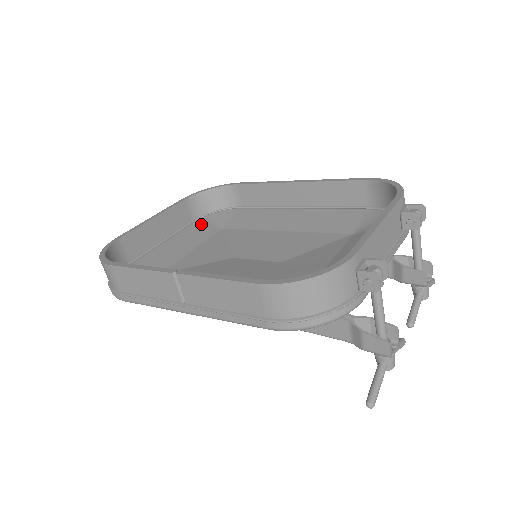
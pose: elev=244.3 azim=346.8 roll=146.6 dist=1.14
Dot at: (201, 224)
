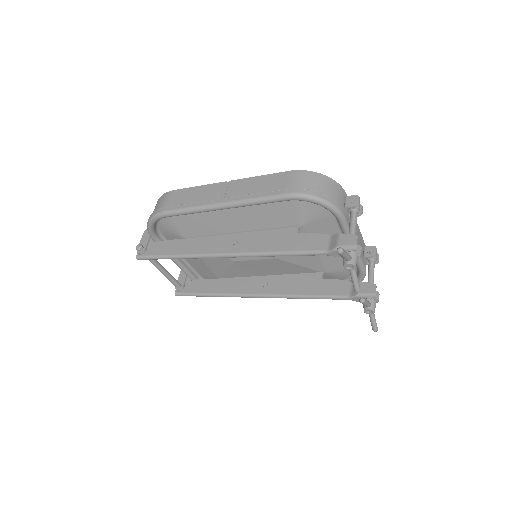
Dot at: (204, 274)
